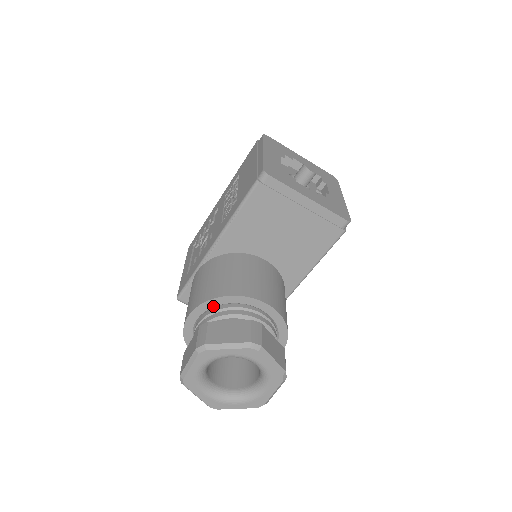
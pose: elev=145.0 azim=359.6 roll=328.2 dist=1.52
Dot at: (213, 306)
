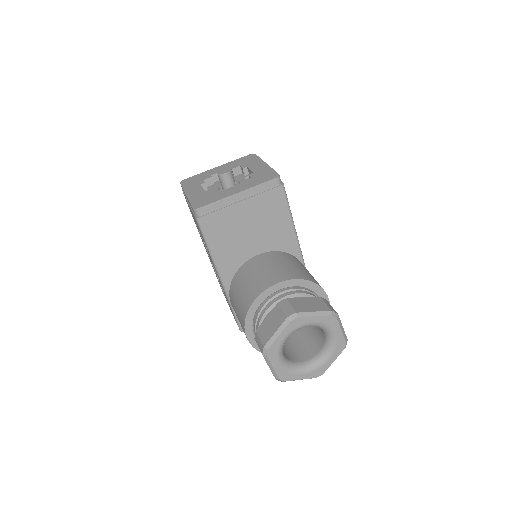
Dot at: (253, 317)
